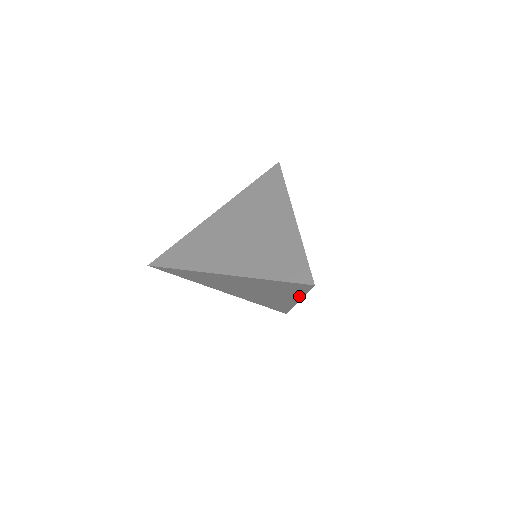
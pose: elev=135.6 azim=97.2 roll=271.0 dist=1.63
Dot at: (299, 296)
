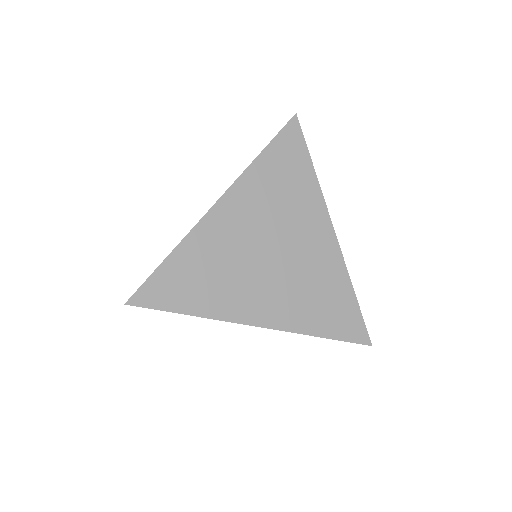
Dot at: (317, 191)
